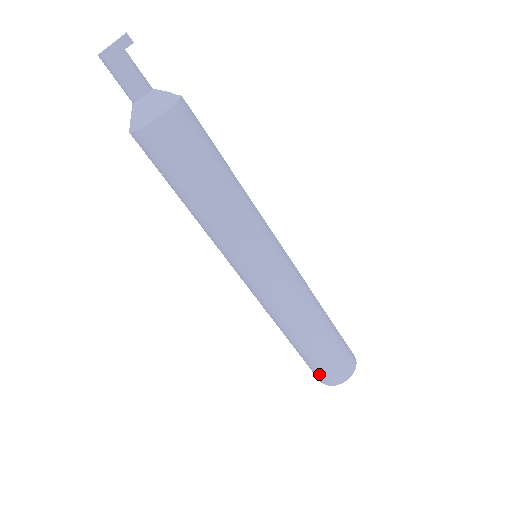
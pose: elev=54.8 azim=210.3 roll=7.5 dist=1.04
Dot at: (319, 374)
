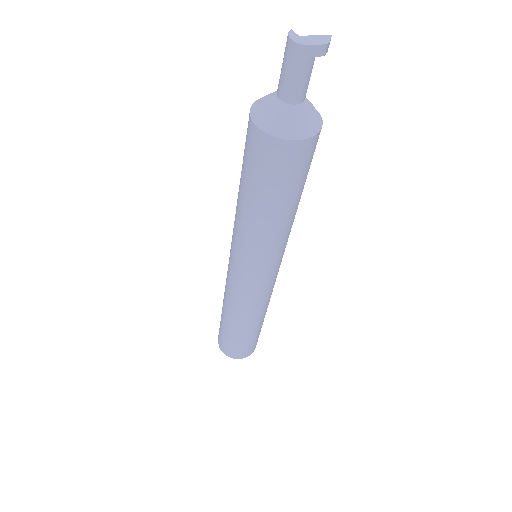
Dot at: (229, 349)
